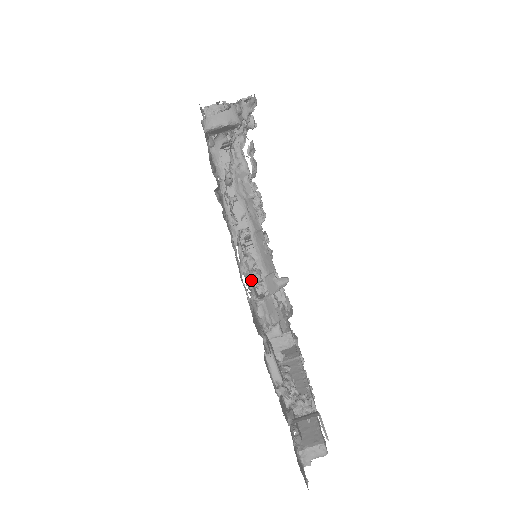
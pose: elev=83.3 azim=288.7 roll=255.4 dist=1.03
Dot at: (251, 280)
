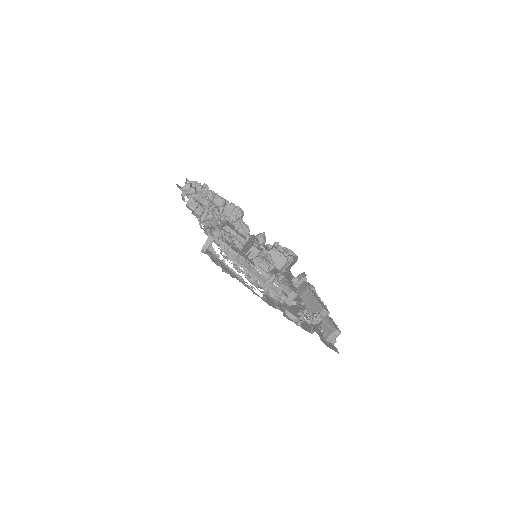
Dot at: occluded
